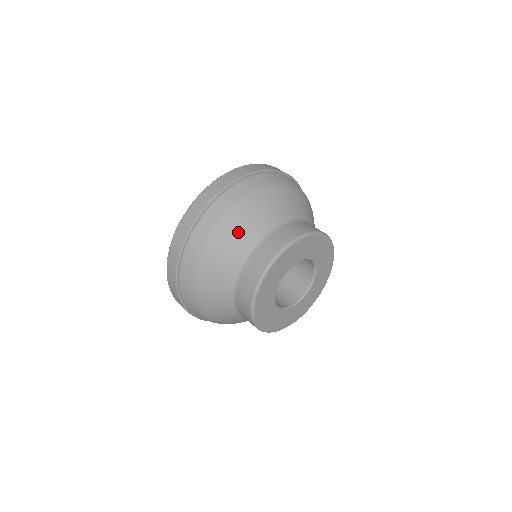
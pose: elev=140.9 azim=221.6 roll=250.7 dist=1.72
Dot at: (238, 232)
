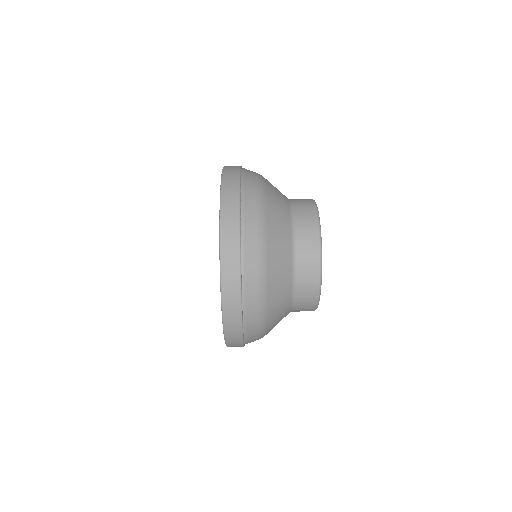
Dot at: (278, 279)
